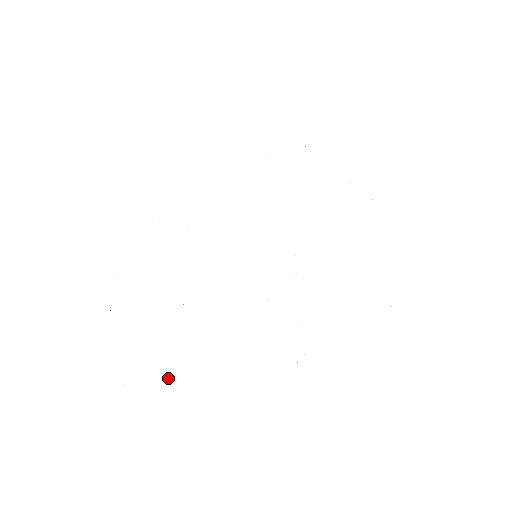
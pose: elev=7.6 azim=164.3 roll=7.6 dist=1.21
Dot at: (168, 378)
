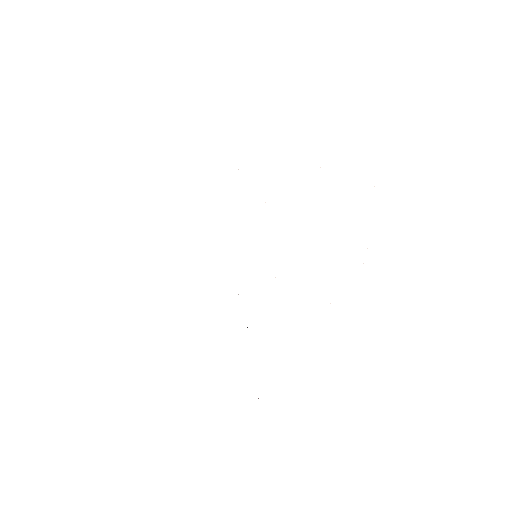
Dot at: occluded
